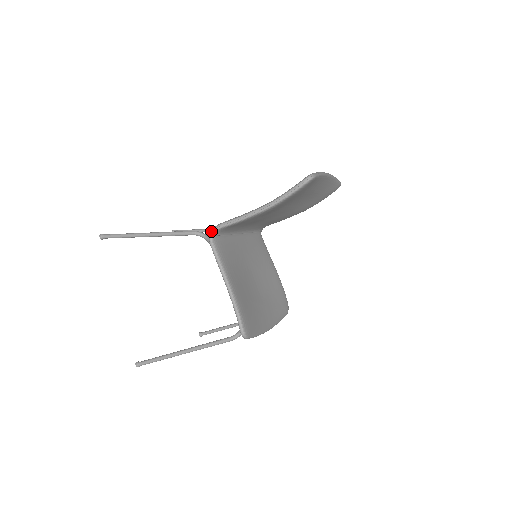
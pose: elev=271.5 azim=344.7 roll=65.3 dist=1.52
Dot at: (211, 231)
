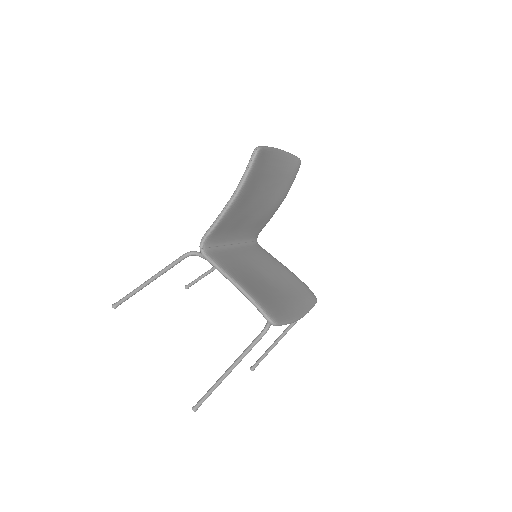
Dot at: occluded
